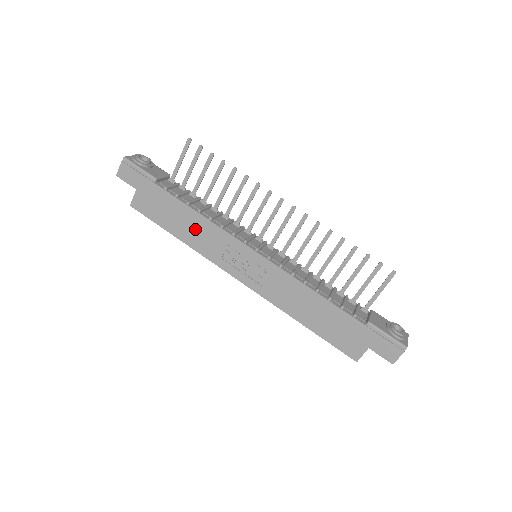
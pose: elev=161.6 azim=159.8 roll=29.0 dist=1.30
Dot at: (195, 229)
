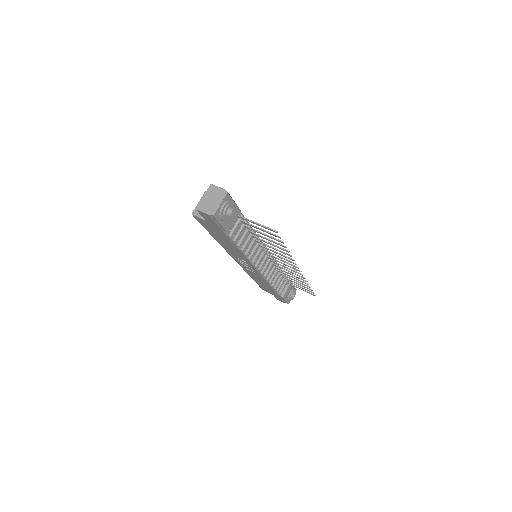
Dot at: (230, 247)
